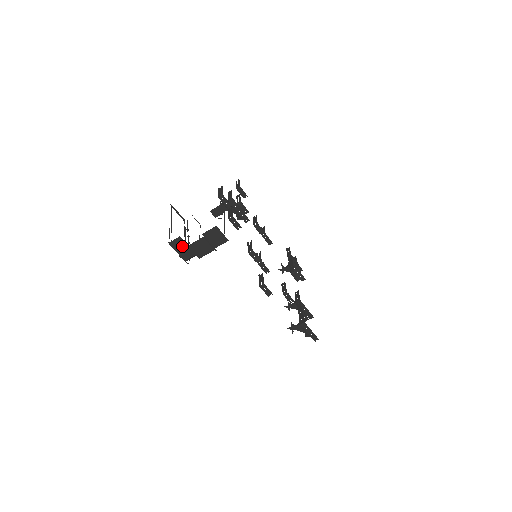
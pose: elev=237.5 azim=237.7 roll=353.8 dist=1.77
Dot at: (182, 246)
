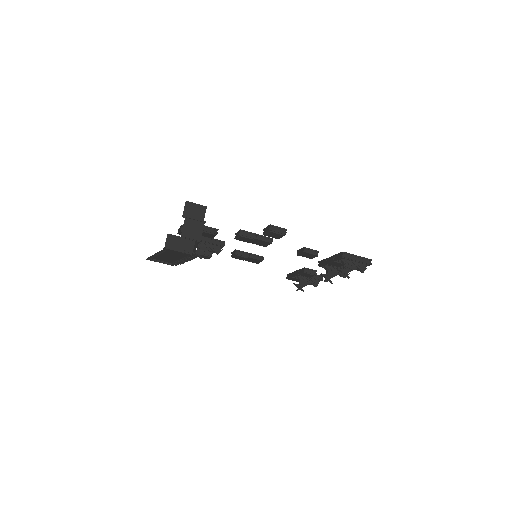
Dot at: (177, 242)
